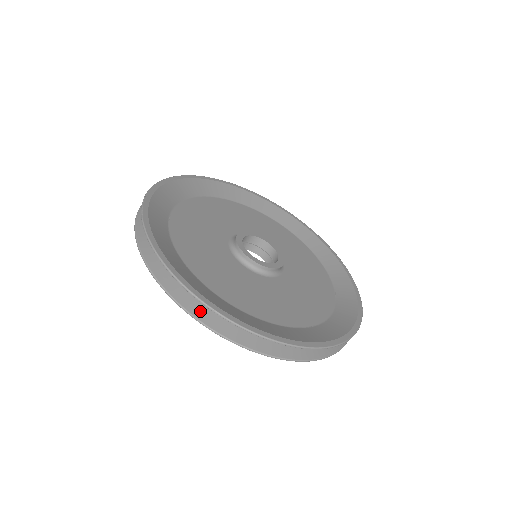
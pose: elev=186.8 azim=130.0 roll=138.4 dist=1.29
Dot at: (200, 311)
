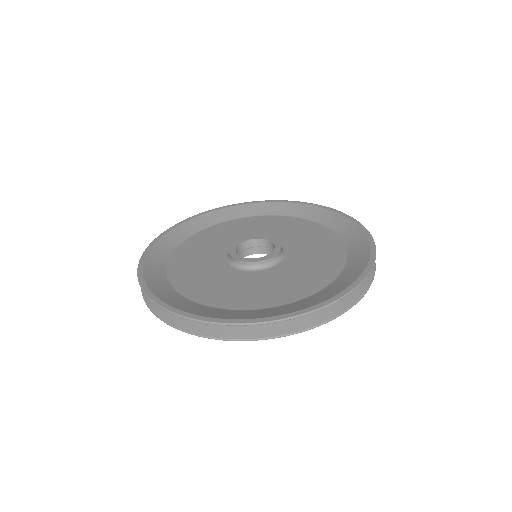
Dot at: (256, 331)
